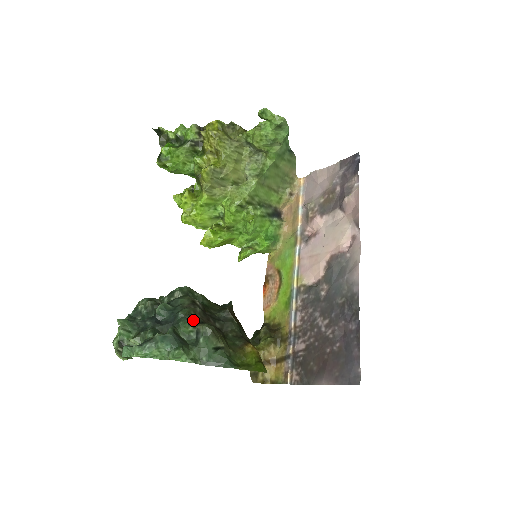
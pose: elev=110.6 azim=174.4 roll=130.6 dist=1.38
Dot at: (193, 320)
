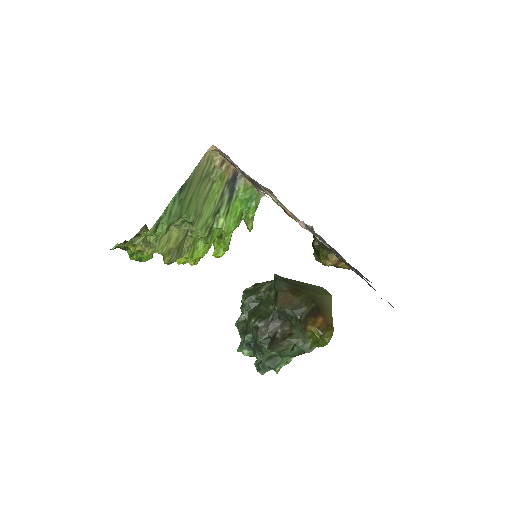
Dot at: (267, 340)
